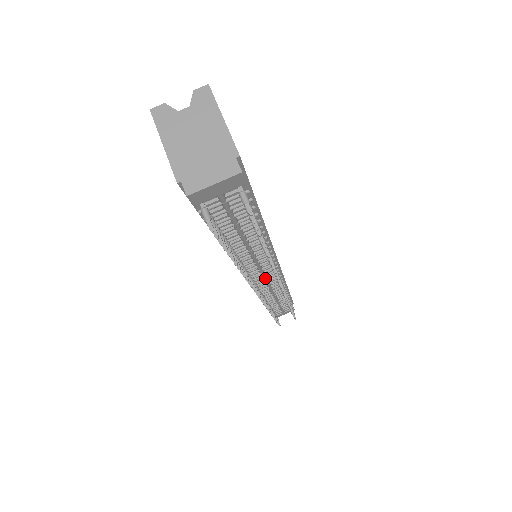
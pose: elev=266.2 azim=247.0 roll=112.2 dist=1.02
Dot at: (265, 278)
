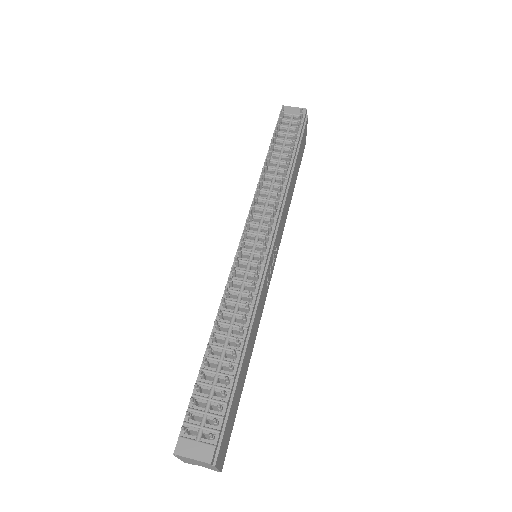
Dot at: (256, 240)
